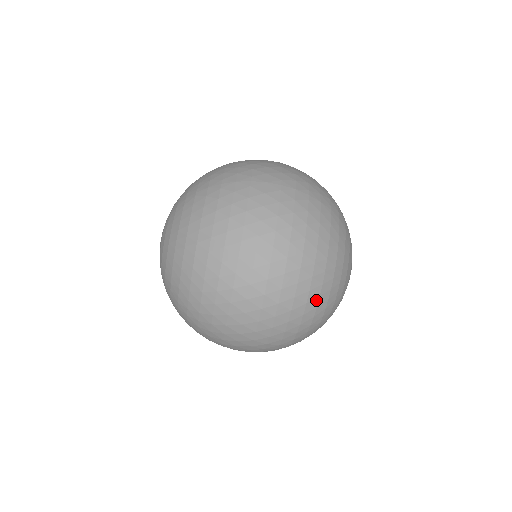
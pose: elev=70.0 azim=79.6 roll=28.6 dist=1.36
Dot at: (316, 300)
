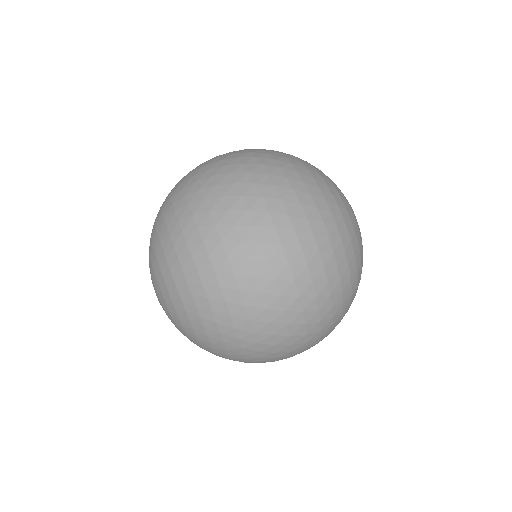
Dot at: (313, 182)
